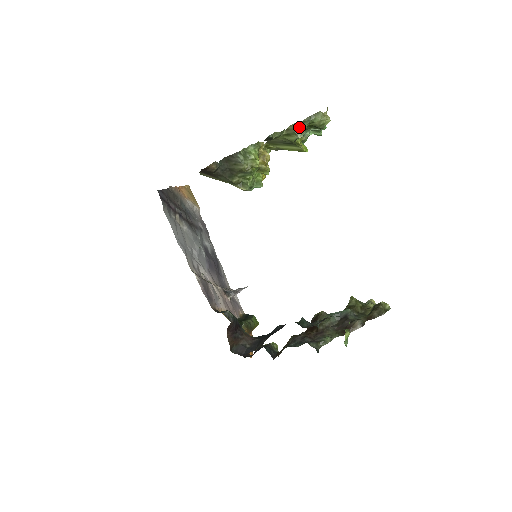
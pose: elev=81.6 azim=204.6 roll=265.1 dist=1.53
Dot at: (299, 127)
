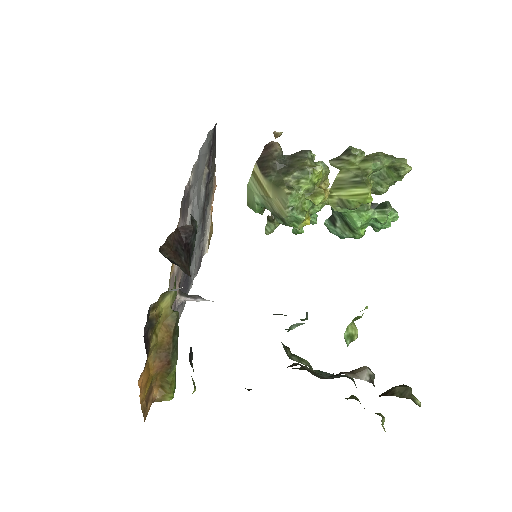
Dot at: (380, 156)
